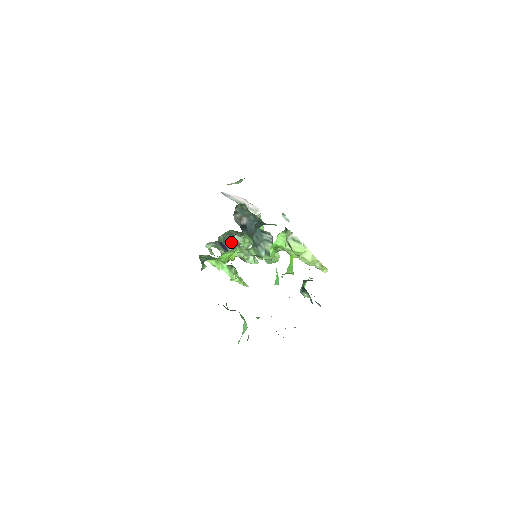
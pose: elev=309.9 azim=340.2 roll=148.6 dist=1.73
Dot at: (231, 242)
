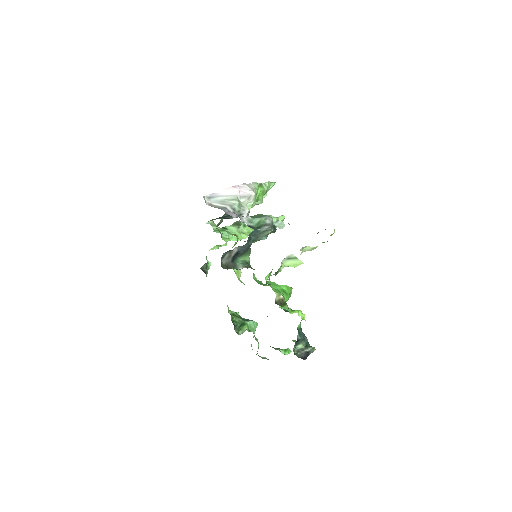
Dot at: occluded
